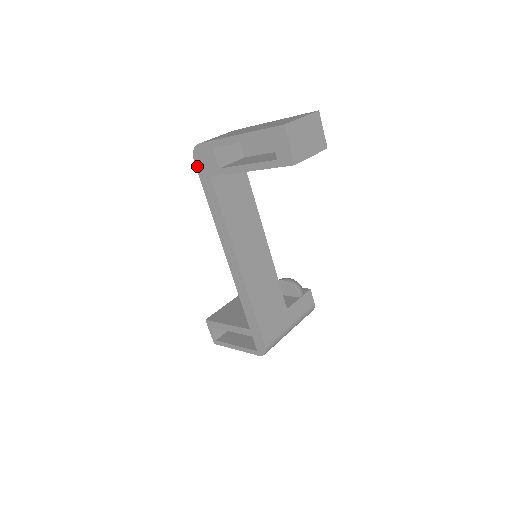
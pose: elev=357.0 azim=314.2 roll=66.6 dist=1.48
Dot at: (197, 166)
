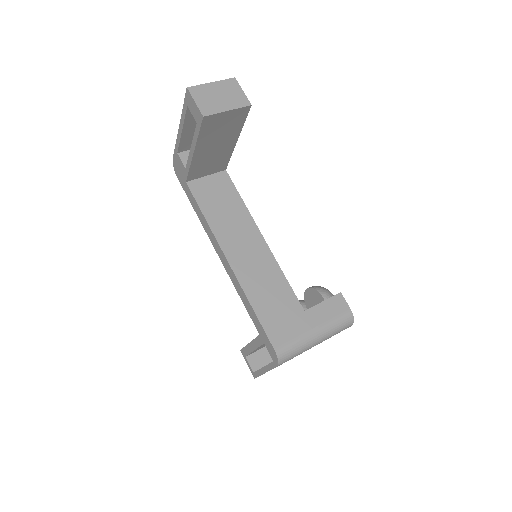
Dot at: (179, 180)
